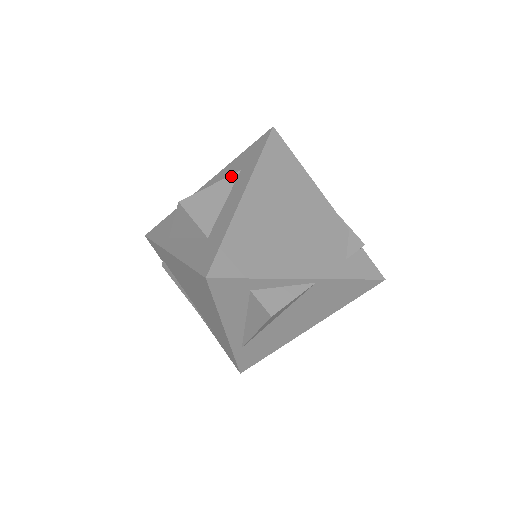
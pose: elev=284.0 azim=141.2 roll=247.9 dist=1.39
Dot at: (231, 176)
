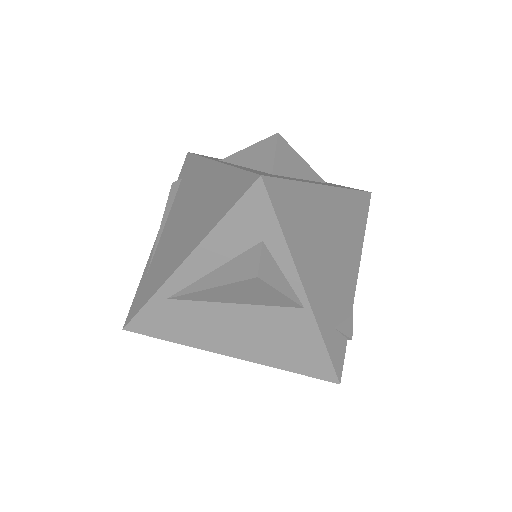
Dot at: (319, 176)
